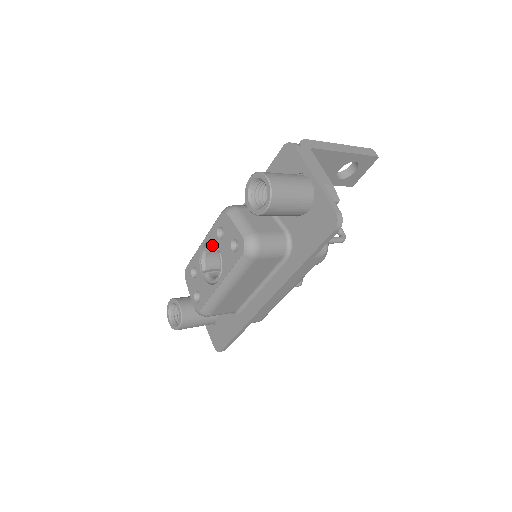
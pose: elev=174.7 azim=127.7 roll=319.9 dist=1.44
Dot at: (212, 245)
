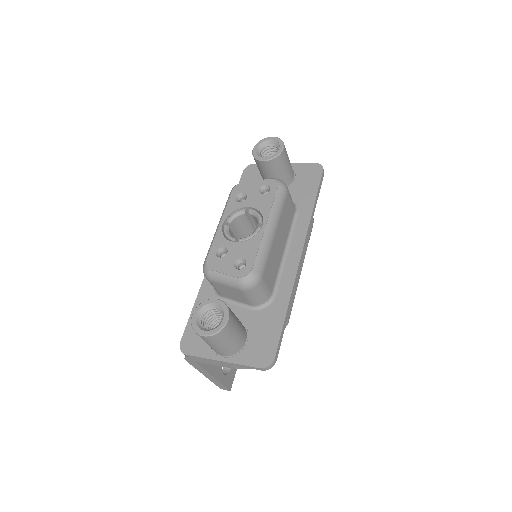
Dot at: (236, 212)
